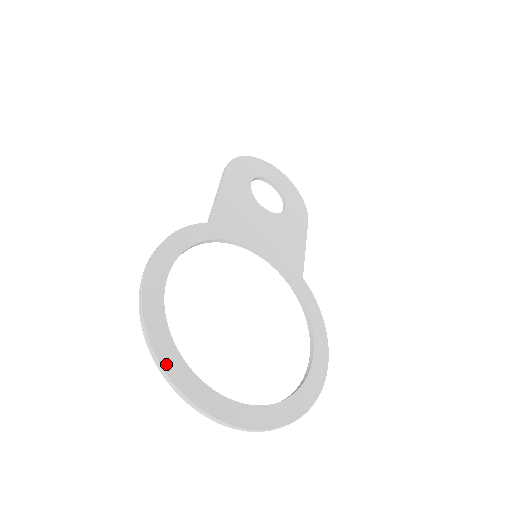
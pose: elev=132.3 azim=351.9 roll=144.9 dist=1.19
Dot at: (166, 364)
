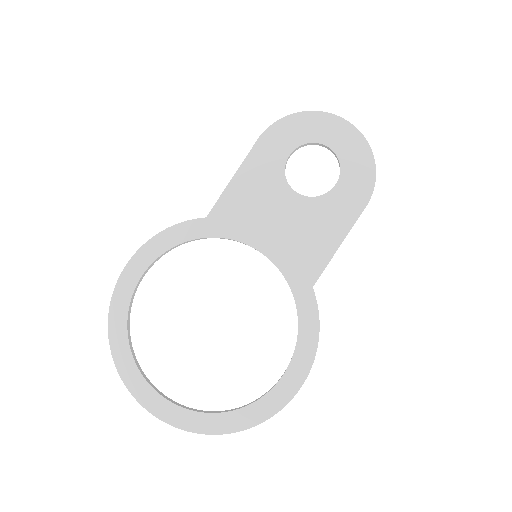
Dot at: (116, 355)
